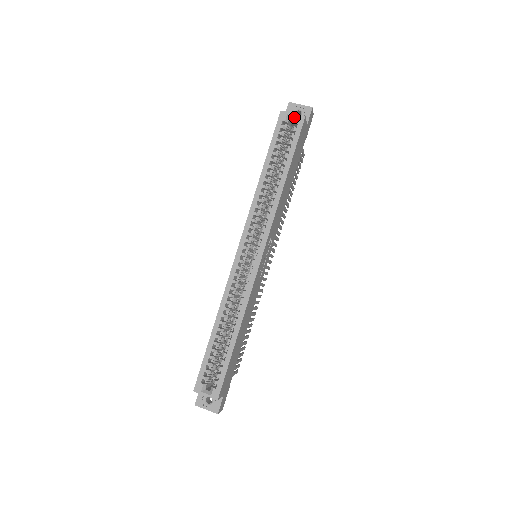
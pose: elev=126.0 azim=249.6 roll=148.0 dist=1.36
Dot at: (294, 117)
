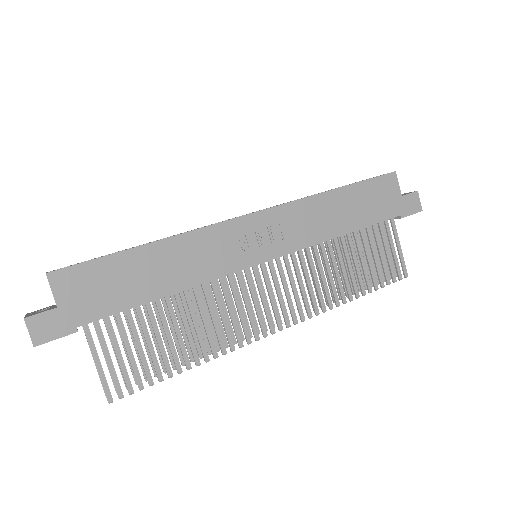
Dot at: occluded
